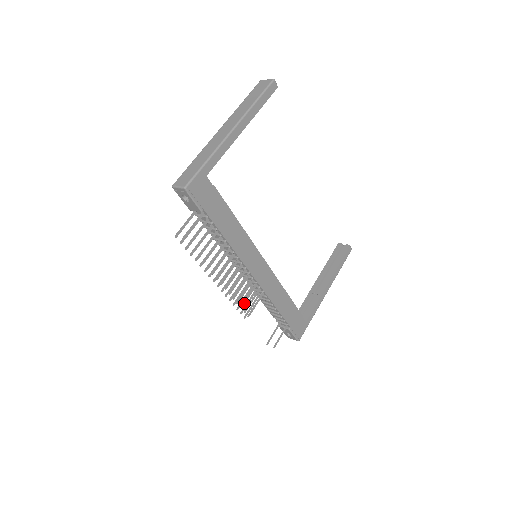
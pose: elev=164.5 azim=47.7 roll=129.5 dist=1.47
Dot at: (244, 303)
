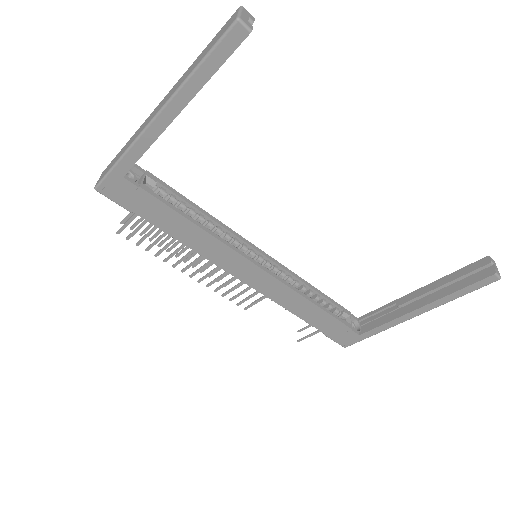
Dot at: (235, 297)
